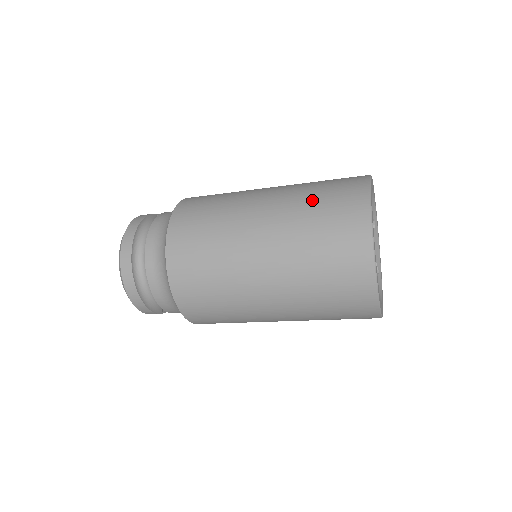
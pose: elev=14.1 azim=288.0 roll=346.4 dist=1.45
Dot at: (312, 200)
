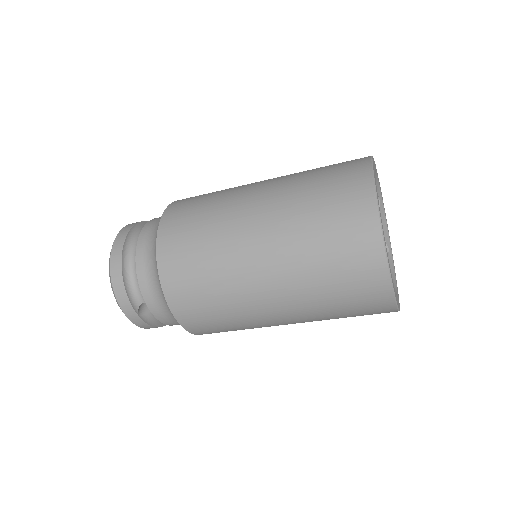
Dot at: occluded
